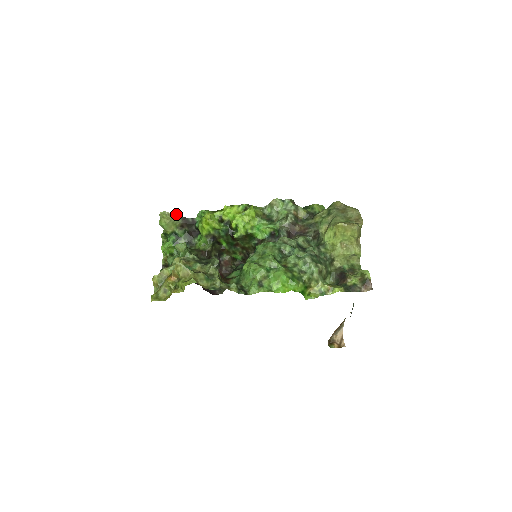
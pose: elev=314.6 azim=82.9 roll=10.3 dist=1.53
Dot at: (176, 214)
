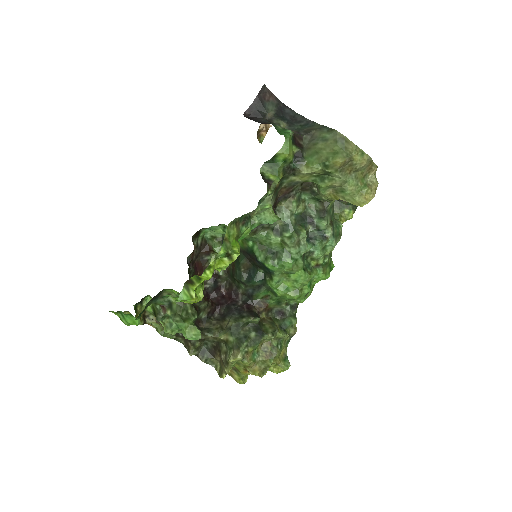
Dot at: occluded
